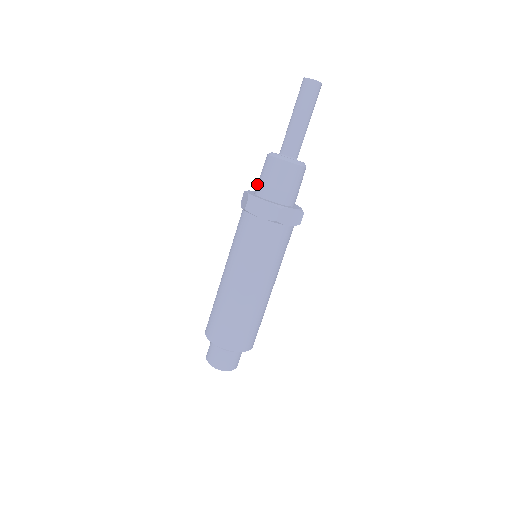
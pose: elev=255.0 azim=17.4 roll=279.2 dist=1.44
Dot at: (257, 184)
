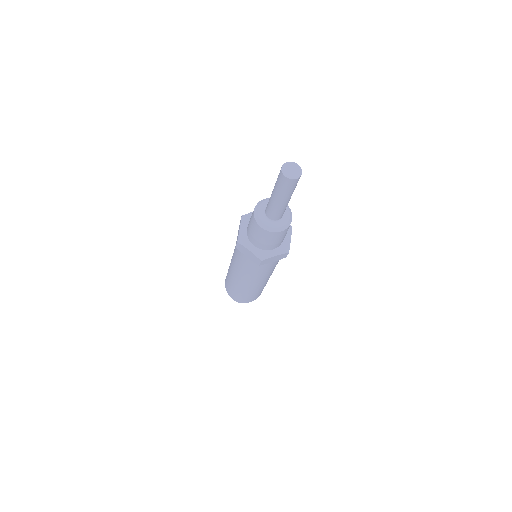
Dot at: (248, 224)
